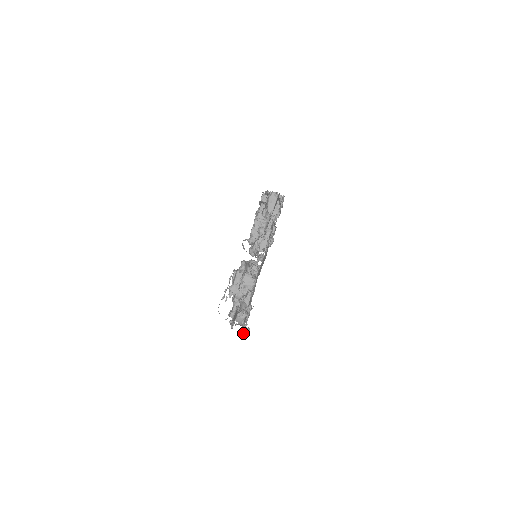
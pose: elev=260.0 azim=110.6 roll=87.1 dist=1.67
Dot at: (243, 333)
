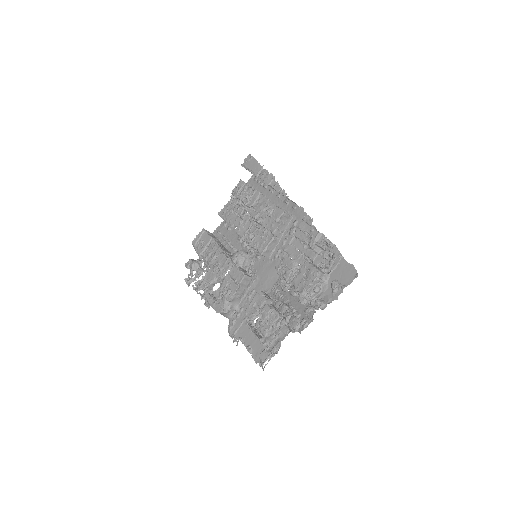
Dot at: (208, 307)
